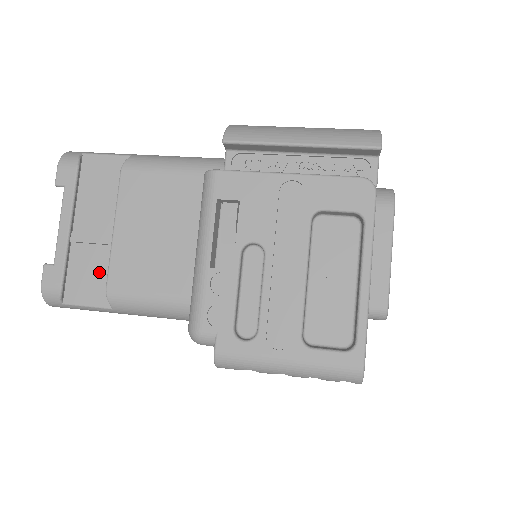
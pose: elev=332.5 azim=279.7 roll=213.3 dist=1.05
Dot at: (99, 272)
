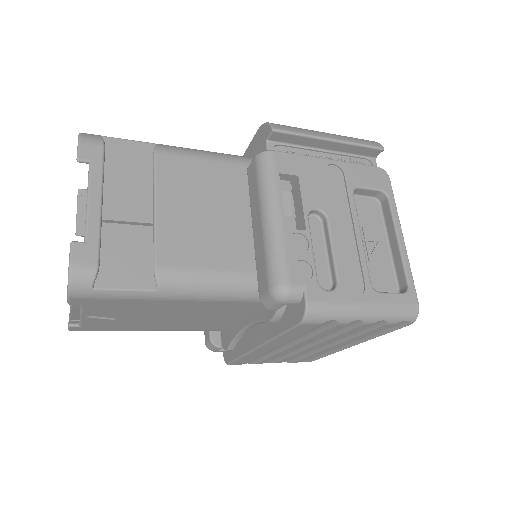
Dot at: (137, 253)
